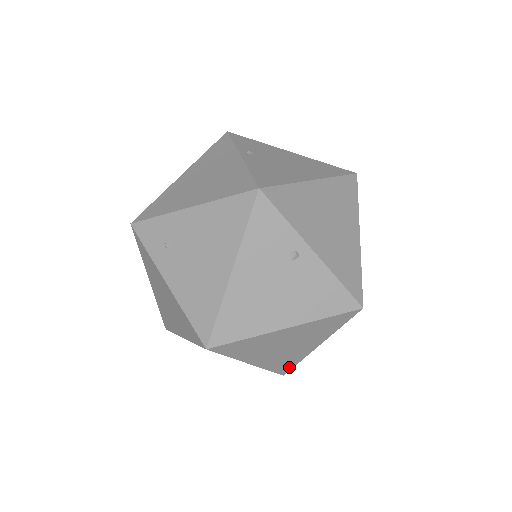
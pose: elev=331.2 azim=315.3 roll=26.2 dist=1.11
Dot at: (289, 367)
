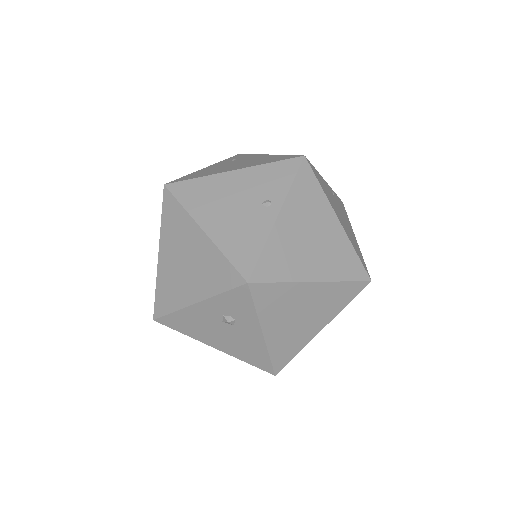
Dot at: (164, 310)
